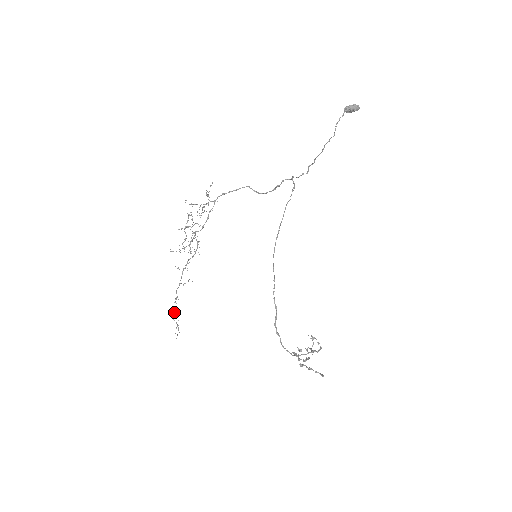
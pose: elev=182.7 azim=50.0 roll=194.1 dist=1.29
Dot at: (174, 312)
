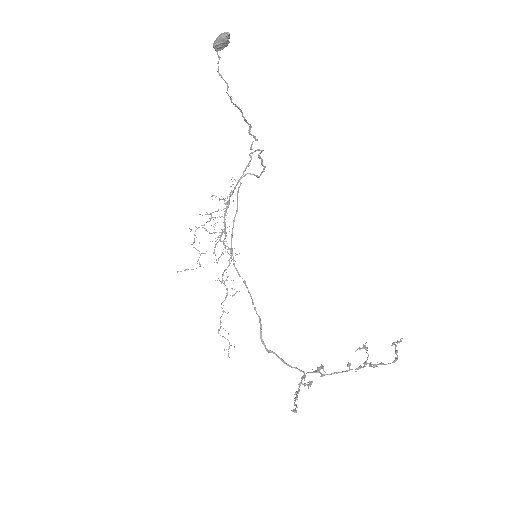
Dot at: occluded
